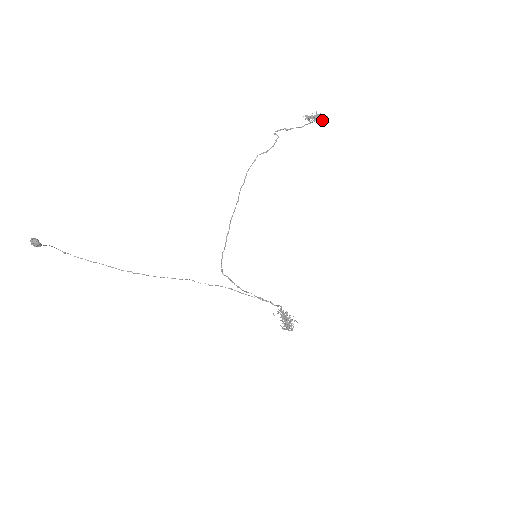
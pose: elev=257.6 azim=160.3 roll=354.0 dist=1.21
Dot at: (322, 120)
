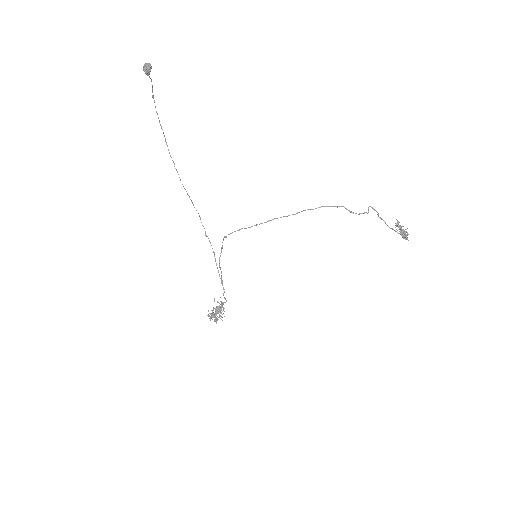
Dot at: (404, 238)
